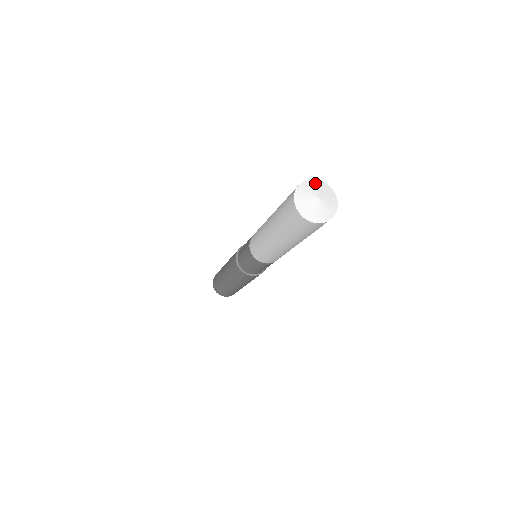
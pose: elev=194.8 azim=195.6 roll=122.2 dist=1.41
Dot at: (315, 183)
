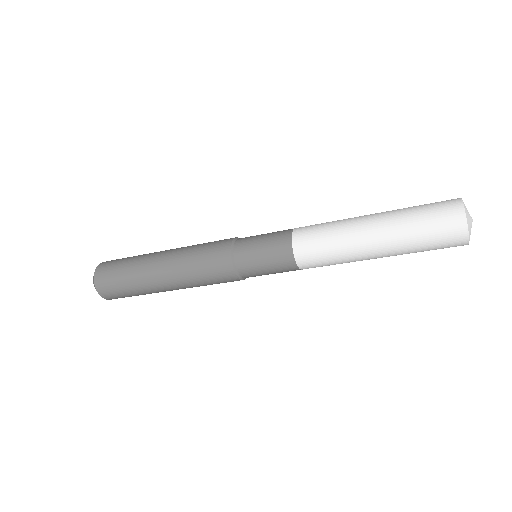
Dot at: occluded
